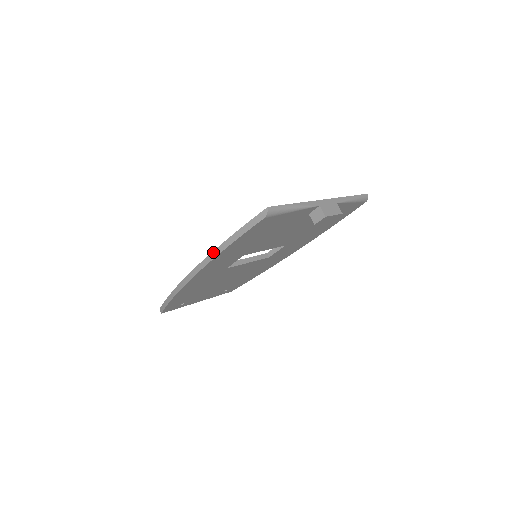
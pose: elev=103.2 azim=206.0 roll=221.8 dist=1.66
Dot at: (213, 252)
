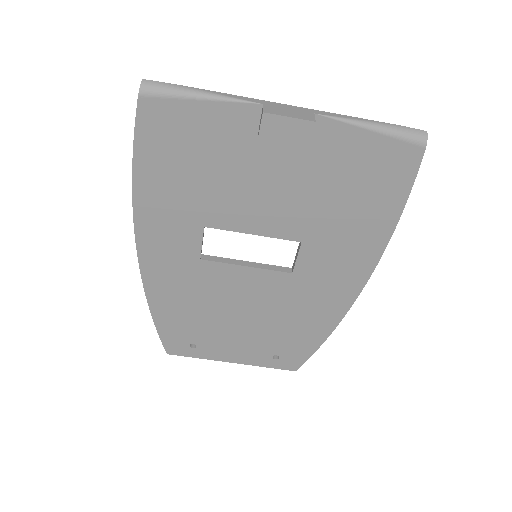
Dot at: (134, 193)
